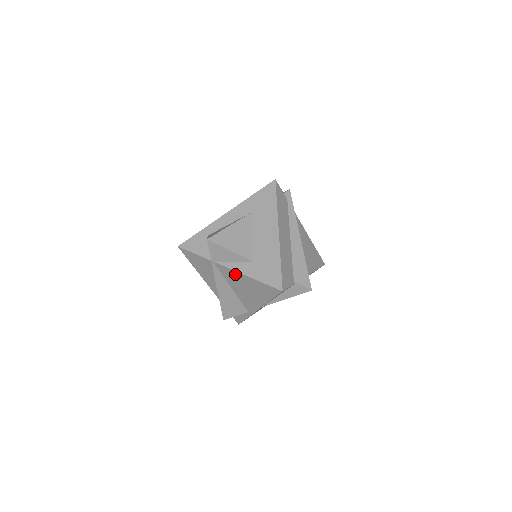
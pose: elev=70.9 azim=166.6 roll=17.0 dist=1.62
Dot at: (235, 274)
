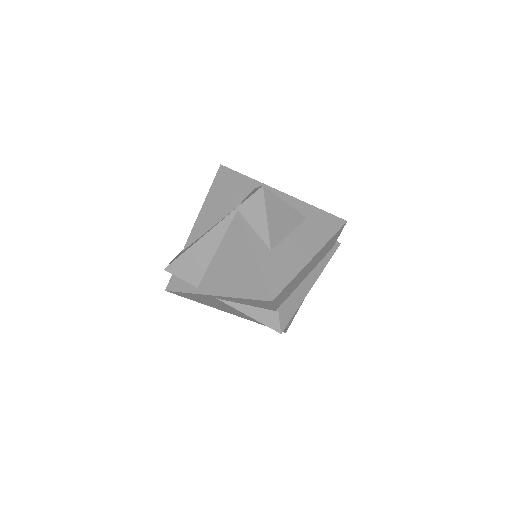
Dot at: (243, 241)
